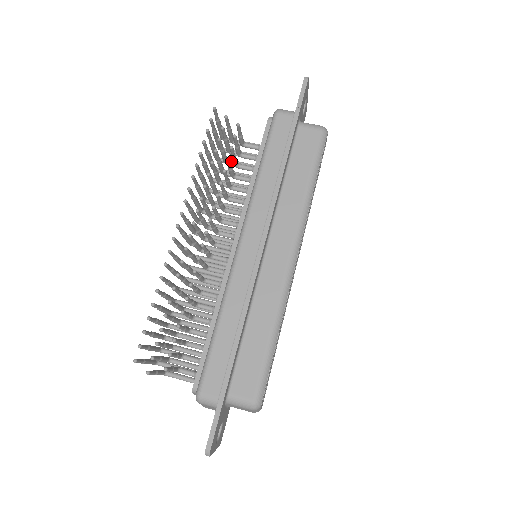
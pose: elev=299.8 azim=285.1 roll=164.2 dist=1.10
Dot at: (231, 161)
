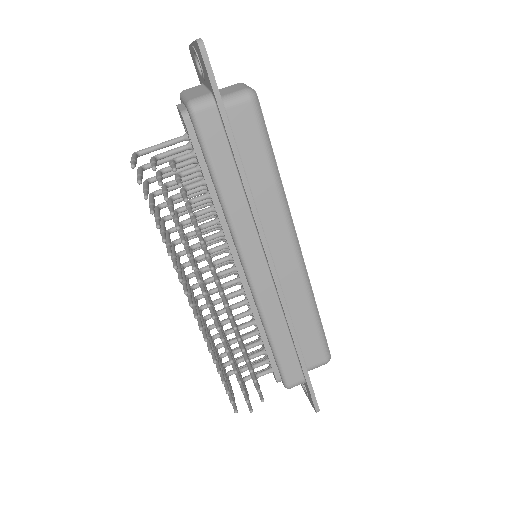
Dot at: (169, 182)
